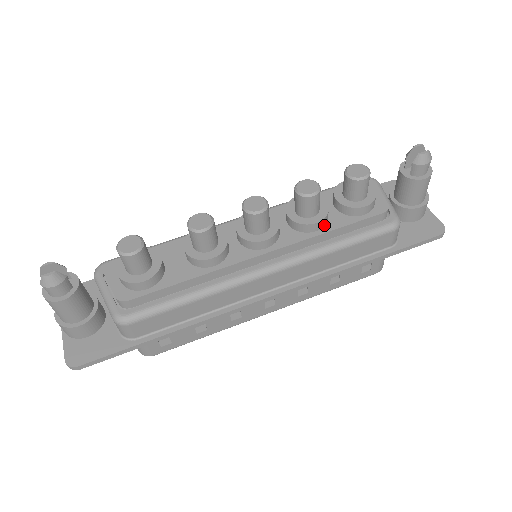
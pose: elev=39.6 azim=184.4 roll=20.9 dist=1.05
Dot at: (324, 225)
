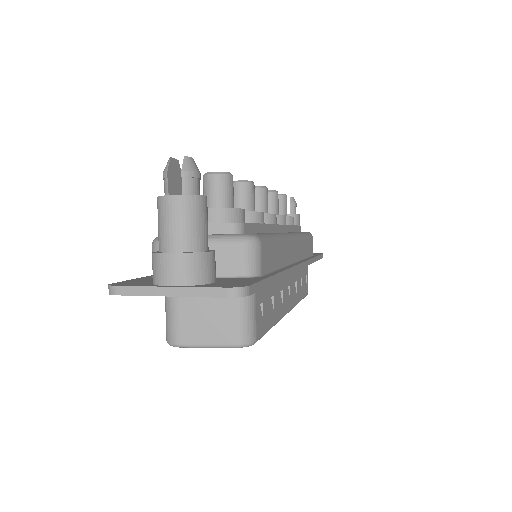
Dot at: occluded
